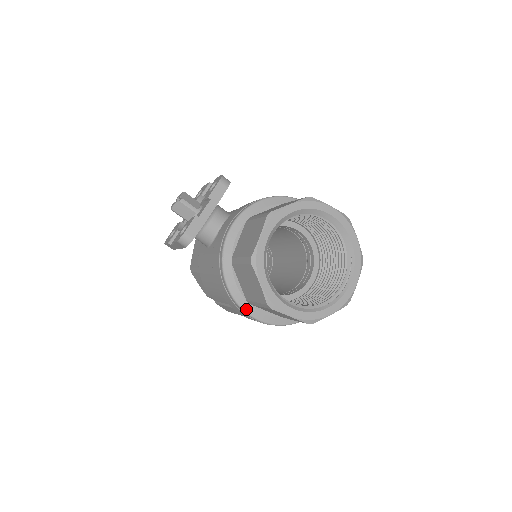
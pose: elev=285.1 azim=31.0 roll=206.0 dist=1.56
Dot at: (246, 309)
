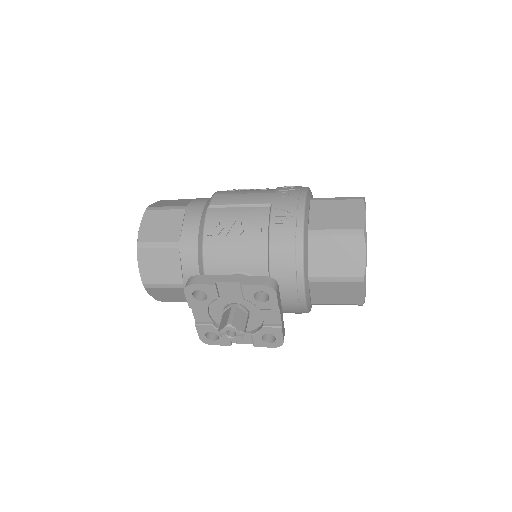
Dot at: occluded
